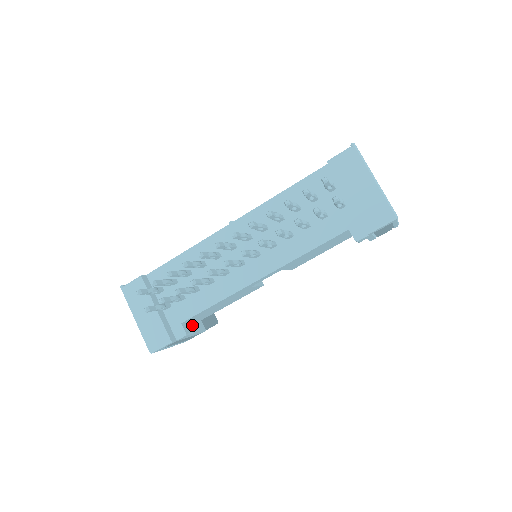
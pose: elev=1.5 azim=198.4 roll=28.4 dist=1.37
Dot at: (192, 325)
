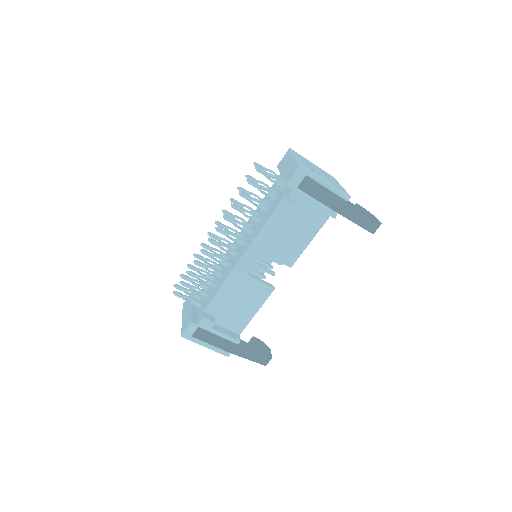
Dot at: (224, 329)
